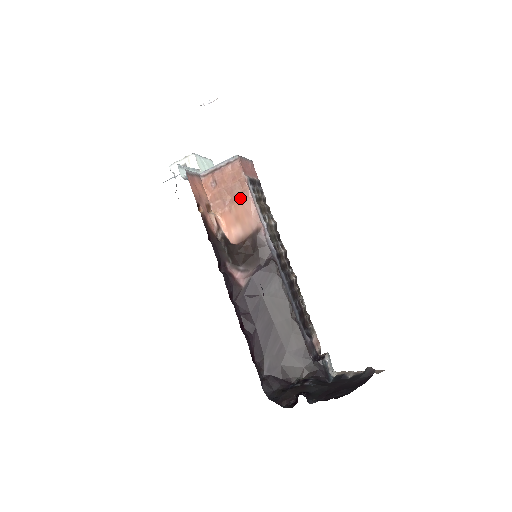
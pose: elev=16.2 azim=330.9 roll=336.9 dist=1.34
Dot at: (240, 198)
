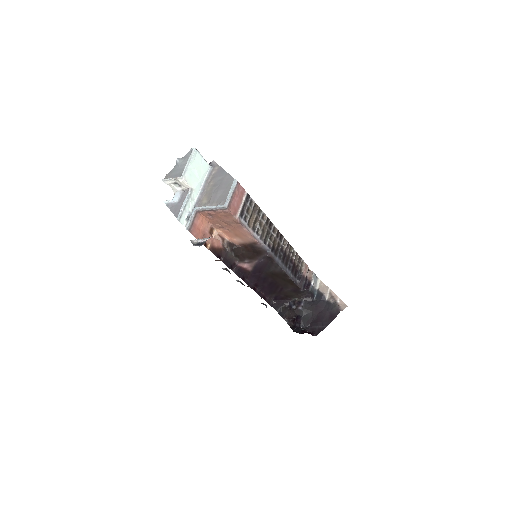
Dot at: (235, 228)
